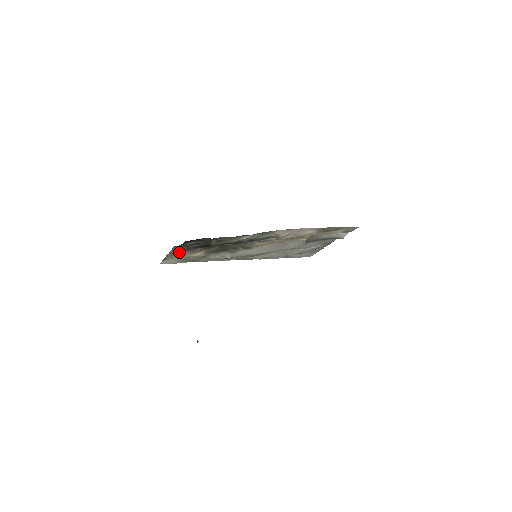
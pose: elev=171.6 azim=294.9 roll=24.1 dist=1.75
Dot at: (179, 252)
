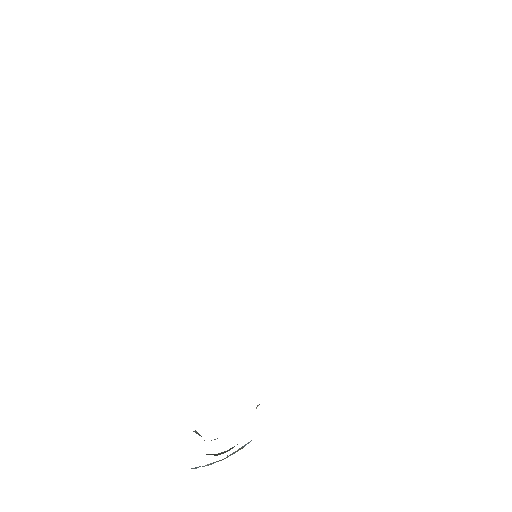
Dot at: occluded
